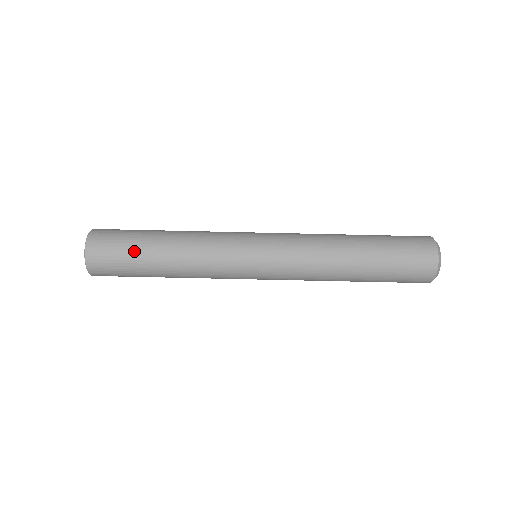
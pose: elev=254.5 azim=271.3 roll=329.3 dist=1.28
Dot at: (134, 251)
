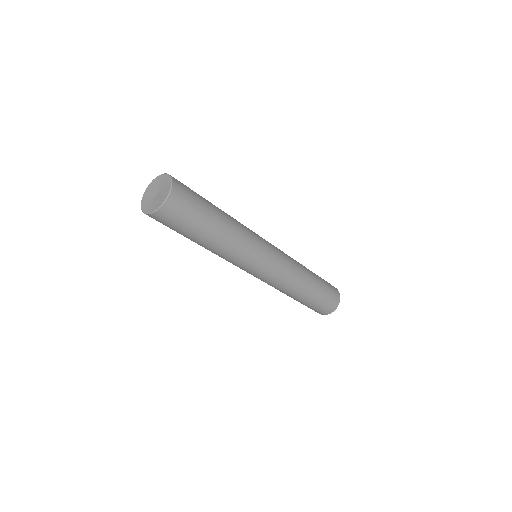
Dot at: (198, 224)
